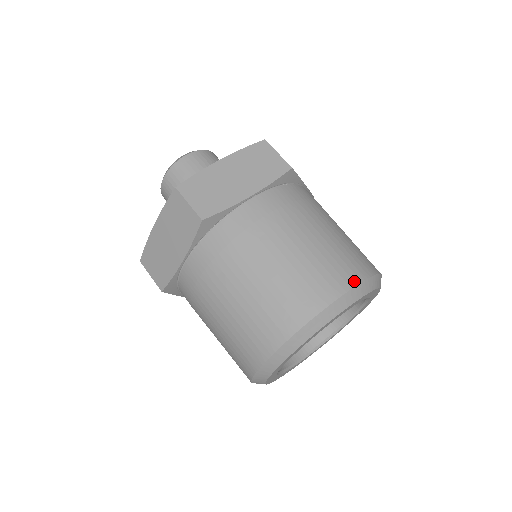
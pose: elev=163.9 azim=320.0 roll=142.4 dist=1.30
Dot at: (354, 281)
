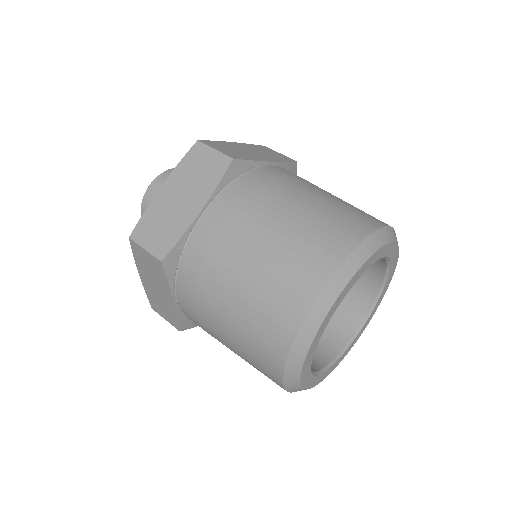
Dot at: occluded
